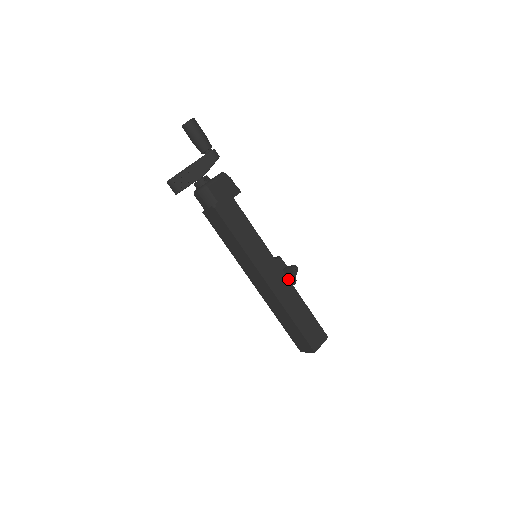
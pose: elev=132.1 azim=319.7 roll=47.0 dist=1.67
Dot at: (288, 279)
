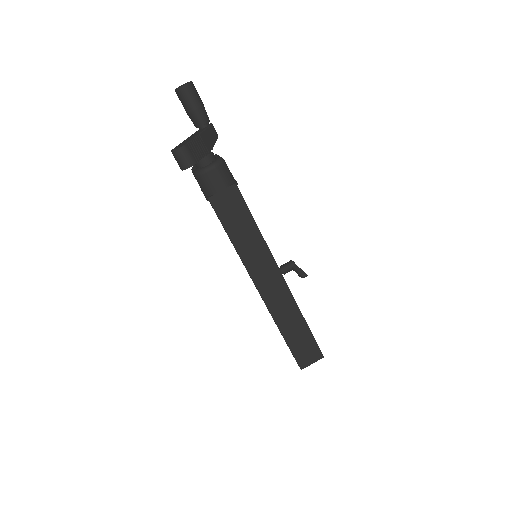
Dot at: occluded
